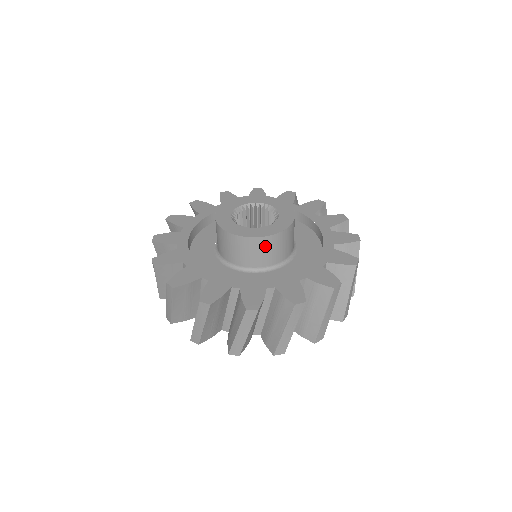
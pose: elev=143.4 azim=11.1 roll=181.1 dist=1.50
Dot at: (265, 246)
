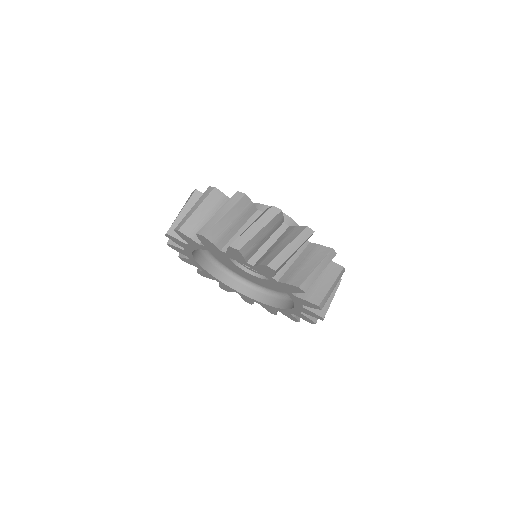
Dot at: occluded
